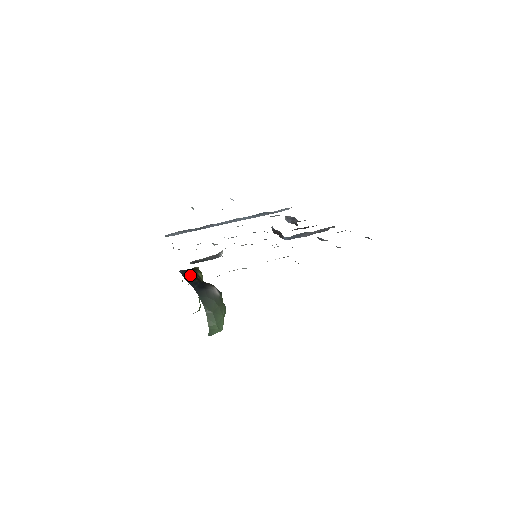
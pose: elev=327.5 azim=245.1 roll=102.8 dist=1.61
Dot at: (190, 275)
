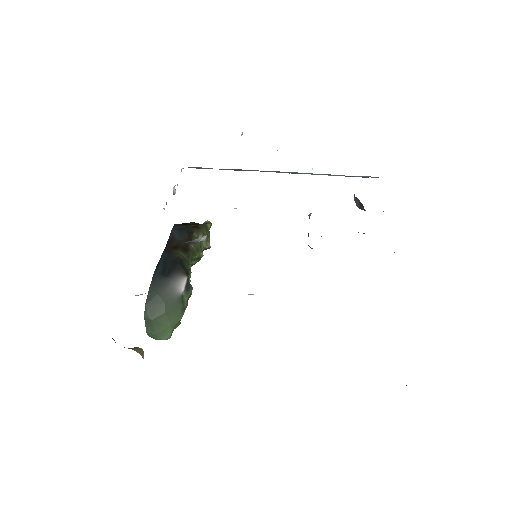
Dot at: (178, 239)
